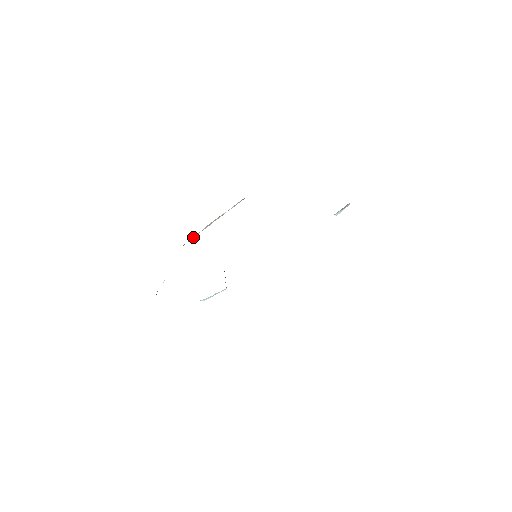
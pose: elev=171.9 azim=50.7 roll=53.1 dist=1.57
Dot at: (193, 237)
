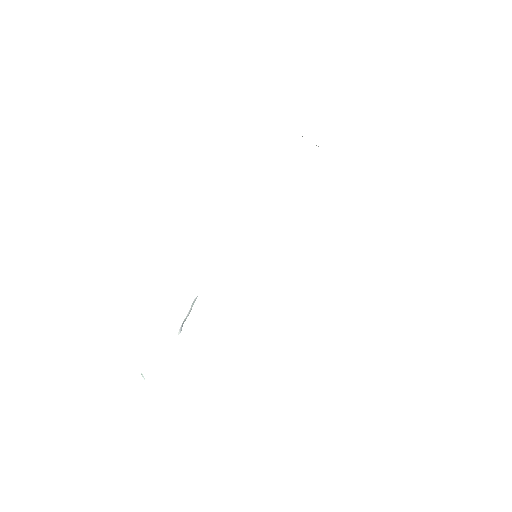
Dot at: occluded
